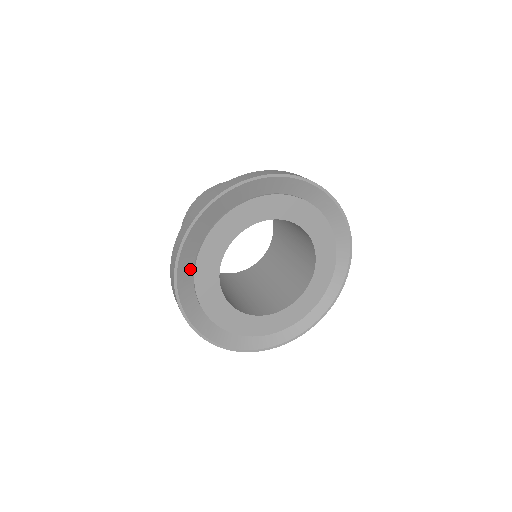
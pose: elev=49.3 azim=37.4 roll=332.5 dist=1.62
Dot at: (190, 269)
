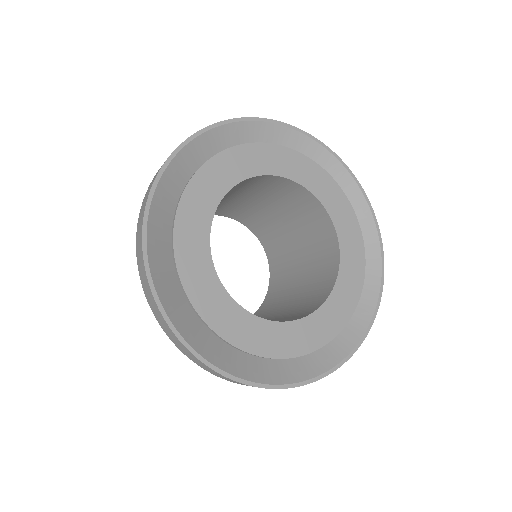
Dot at: (180, 300)
